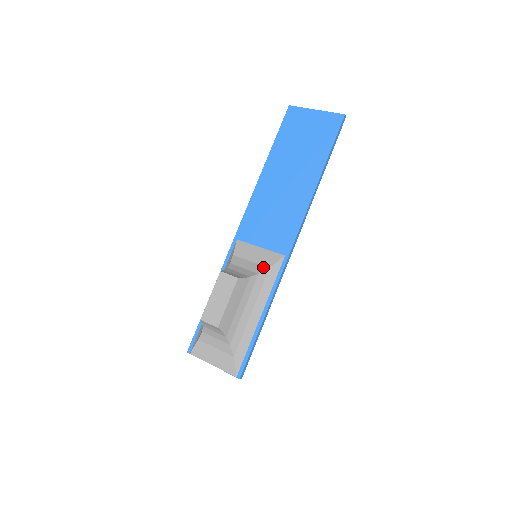
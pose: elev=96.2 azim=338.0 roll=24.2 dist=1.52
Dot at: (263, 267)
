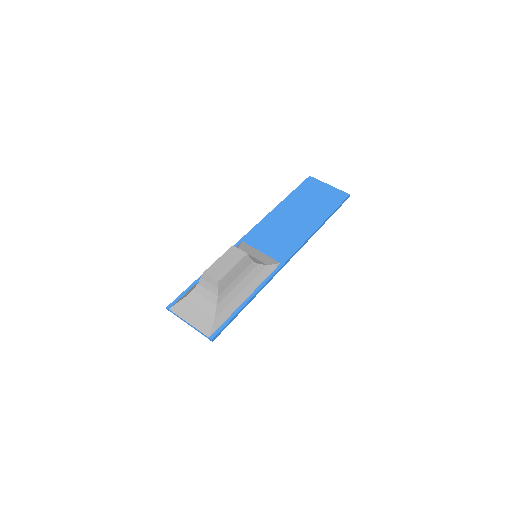
Dot at: (262, 262)
